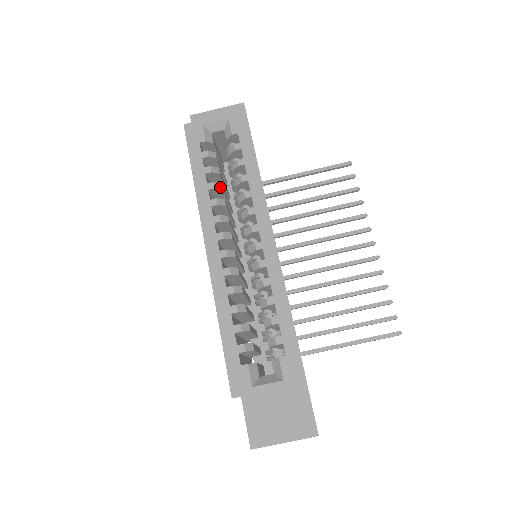
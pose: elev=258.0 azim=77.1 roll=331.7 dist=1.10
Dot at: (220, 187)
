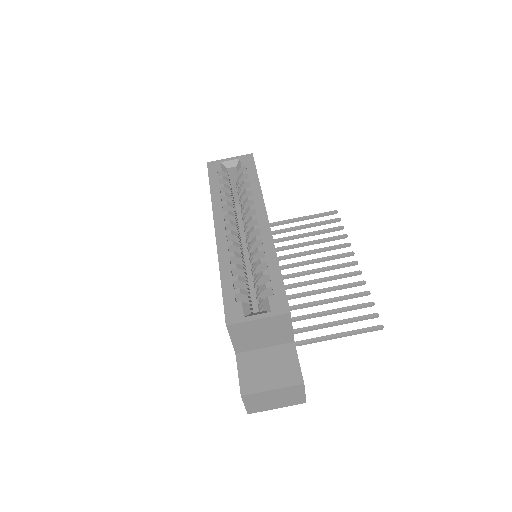
Dot at: (230, 197)
